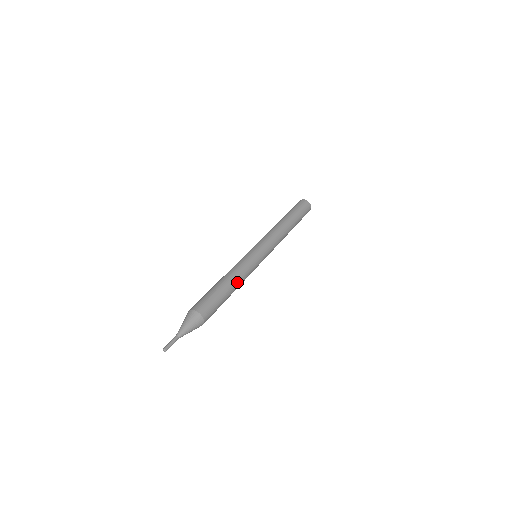
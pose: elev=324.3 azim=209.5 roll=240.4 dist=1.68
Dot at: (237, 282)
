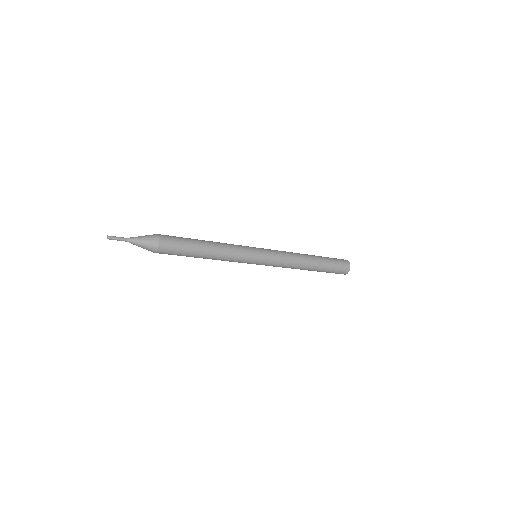
Dot at: (216, 251)
